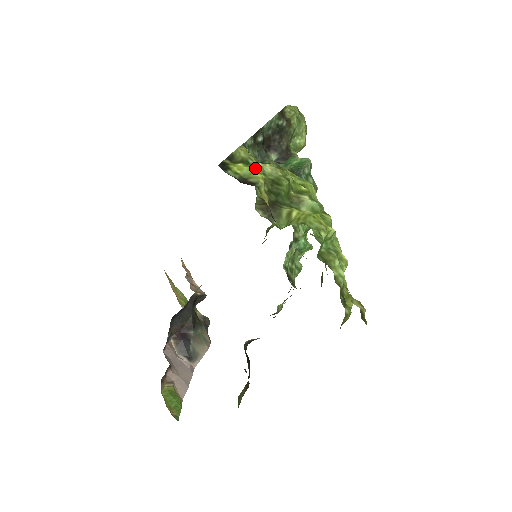
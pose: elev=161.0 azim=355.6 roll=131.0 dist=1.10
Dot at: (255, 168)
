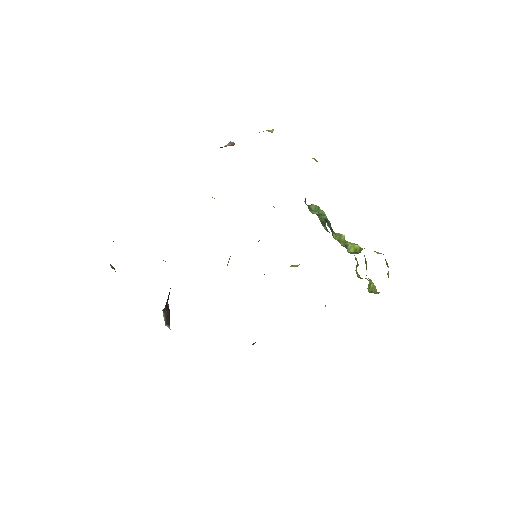
Dot at: occluded
